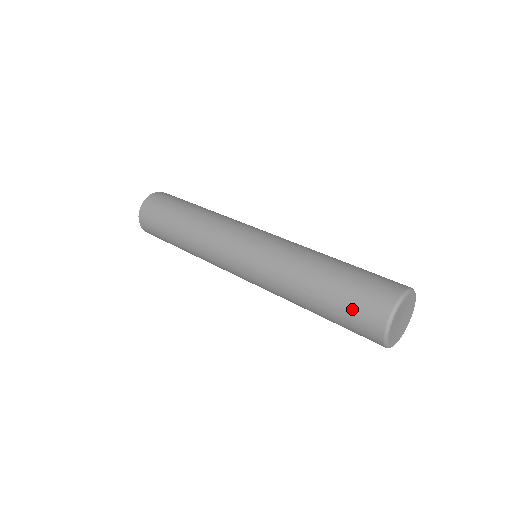
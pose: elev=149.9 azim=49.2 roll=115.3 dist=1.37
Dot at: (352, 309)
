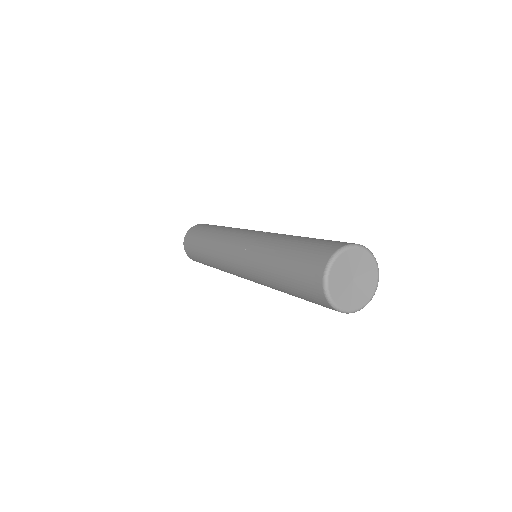
Dot at: (317, 243)
